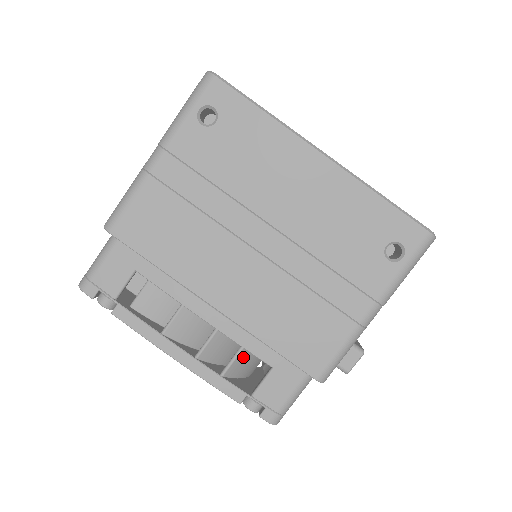
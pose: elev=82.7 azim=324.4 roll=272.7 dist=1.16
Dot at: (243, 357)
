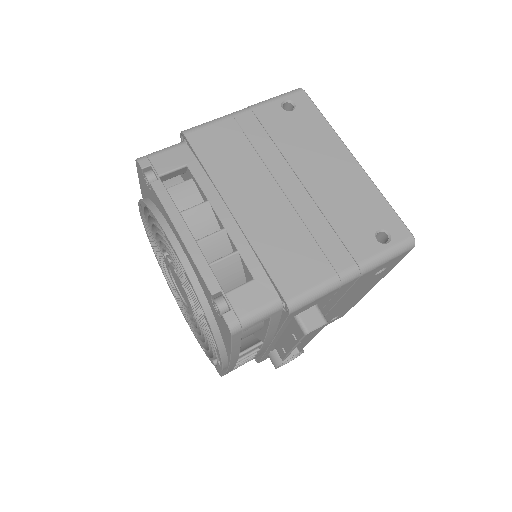
Dot at: (233, 262)
